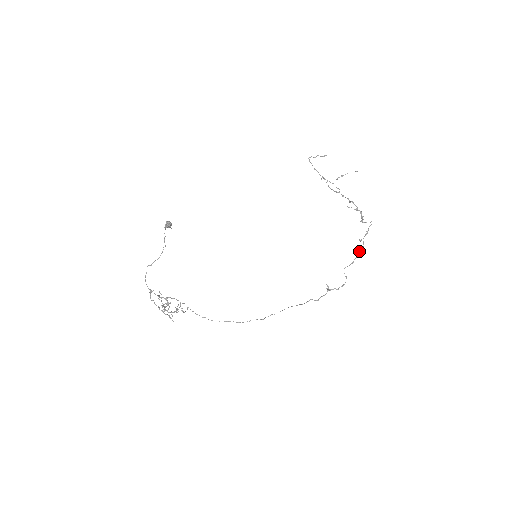
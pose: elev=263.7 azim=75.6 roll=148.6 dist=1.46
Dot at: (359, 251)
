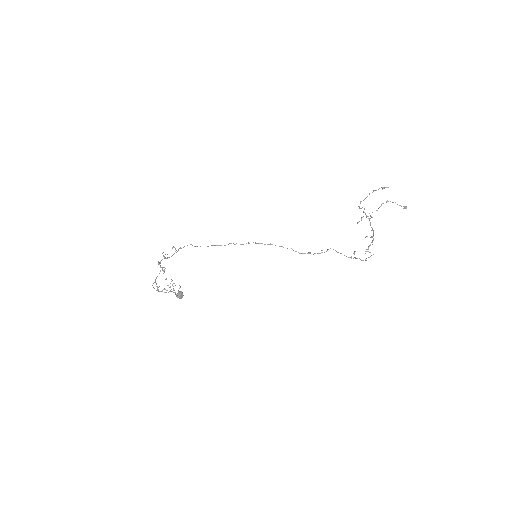
Dot at: occluded
